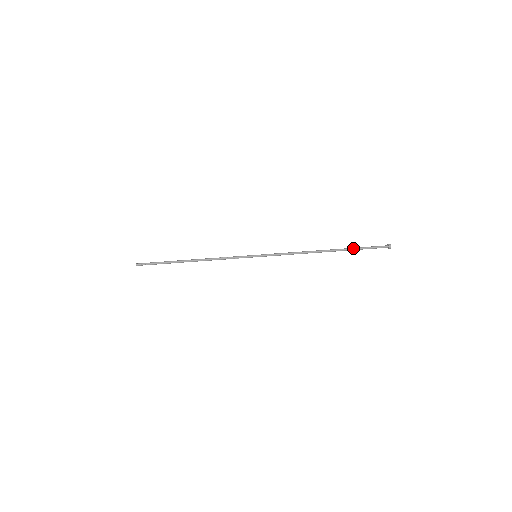
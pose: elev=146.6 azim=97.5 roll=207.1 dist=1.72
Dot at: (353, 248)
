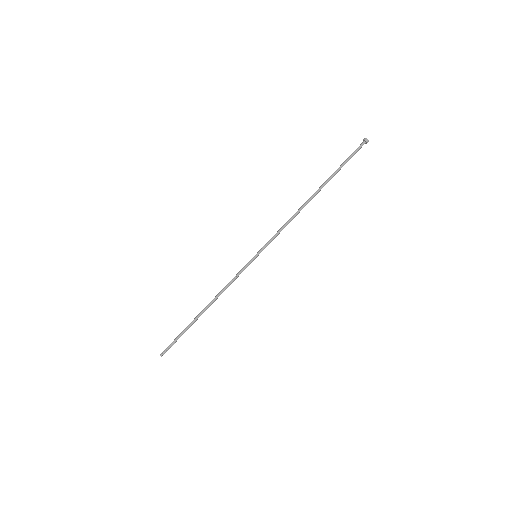
Dot at: (335, 172)
